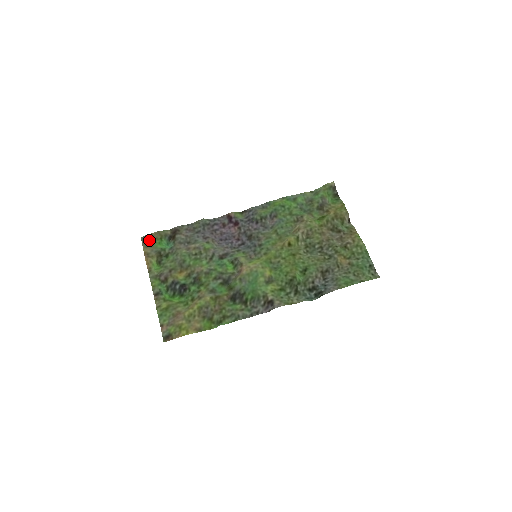
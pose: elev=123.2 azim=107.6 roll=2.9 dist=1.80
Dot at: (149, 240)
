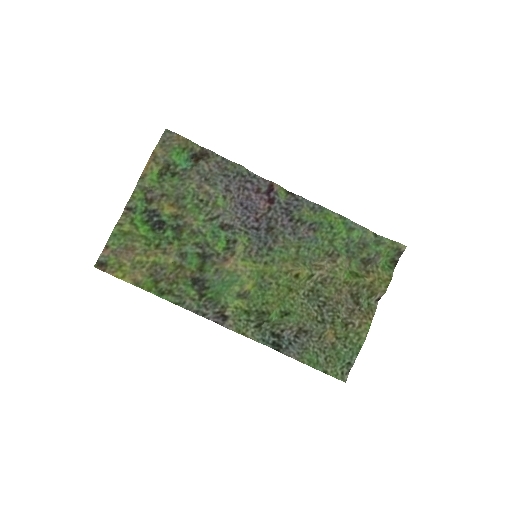
Dot at: (170, 141)
